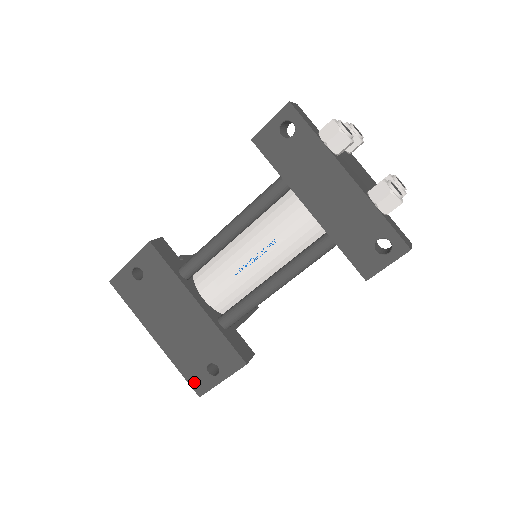
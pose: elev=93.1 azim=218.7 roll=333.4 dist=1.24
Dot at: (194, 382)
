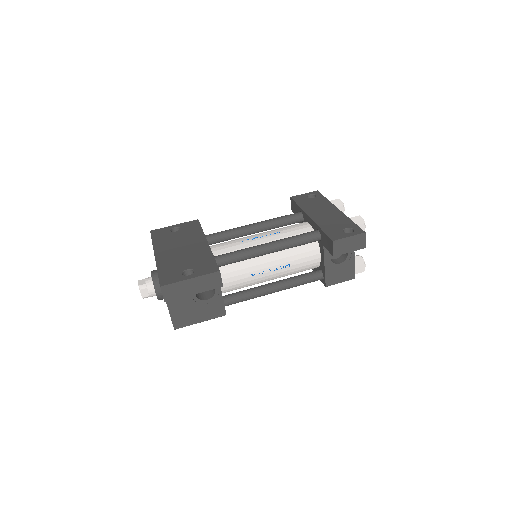
Dot at: (164, 278)
